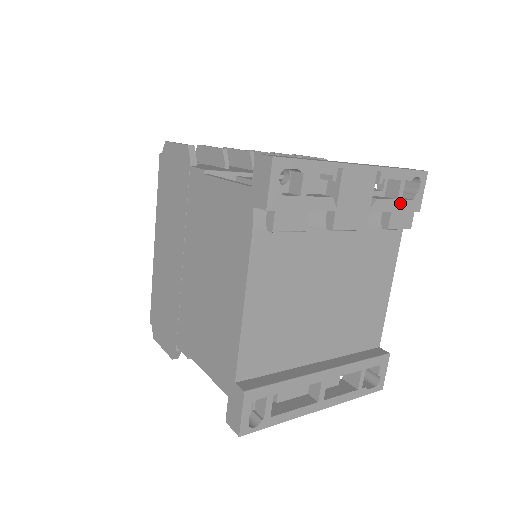
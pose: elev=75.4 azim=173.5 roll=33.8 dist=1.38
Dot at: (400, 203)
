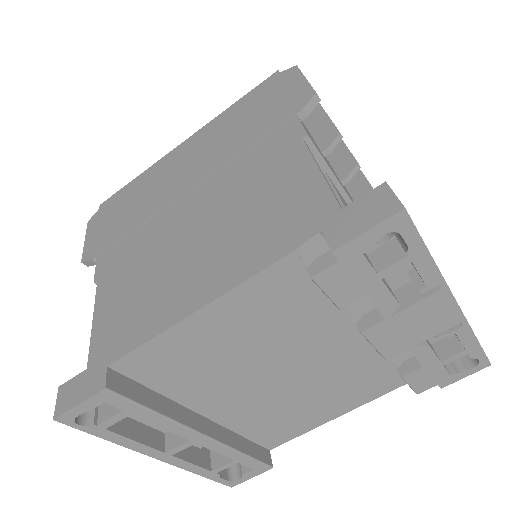
Dot at: (439, 367)
